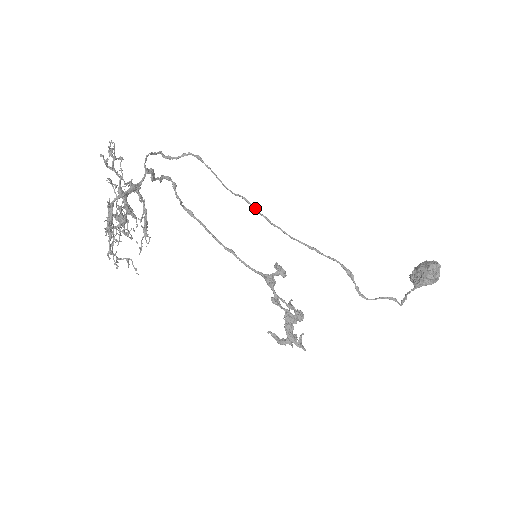
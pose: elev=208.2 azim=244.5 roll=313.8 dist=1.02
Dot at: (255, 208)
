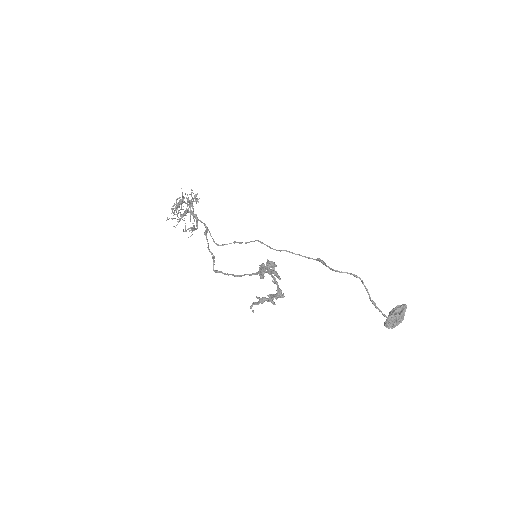
Dot at: (262, 243)
